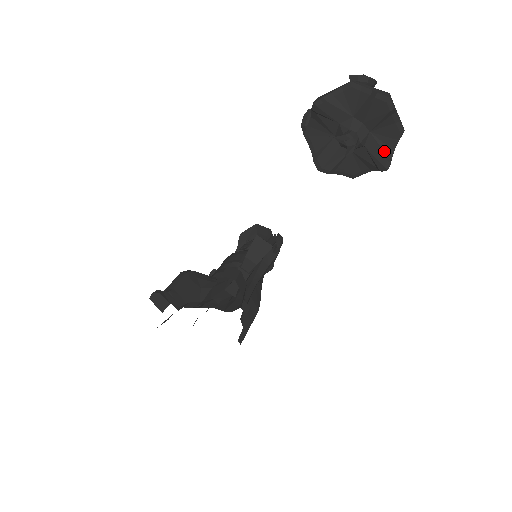
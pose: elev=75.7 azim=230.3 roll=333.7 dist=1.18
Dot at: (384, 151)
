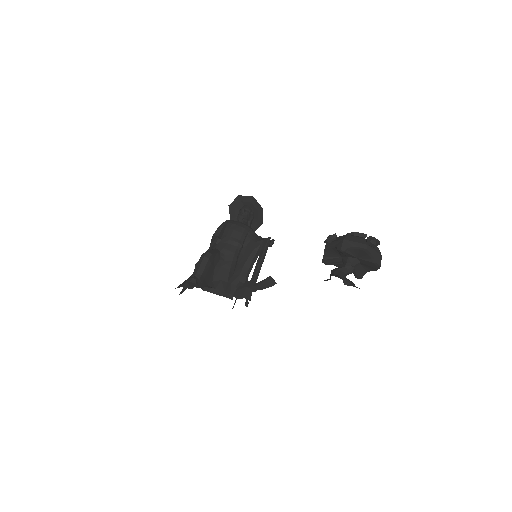
Dot at: (362, 272)
